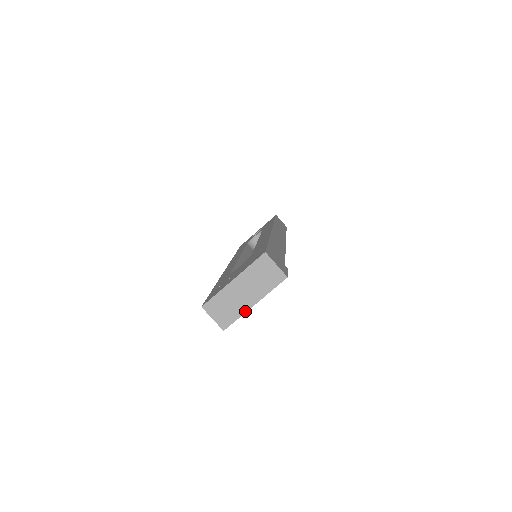
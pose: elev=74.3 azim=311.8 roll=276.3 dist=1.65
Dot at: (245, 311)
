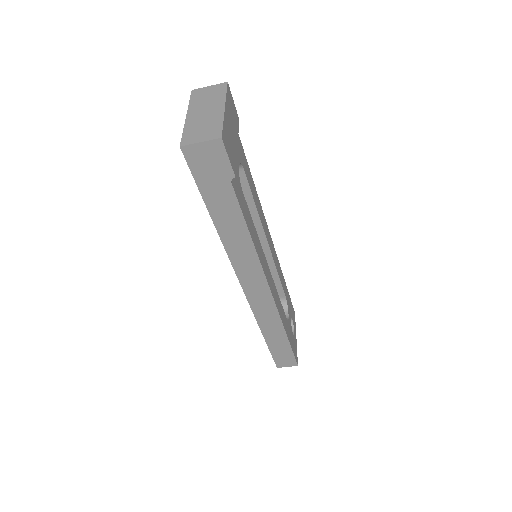
Dot at: (222, 116)
